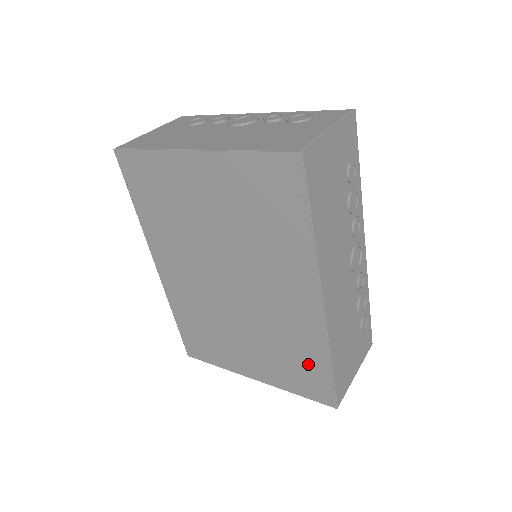
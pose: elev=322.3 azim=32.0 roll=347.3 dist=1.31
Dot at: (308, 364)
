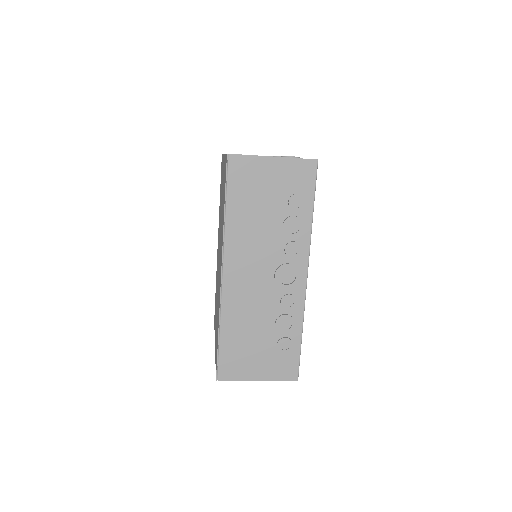
Dot at: occluded
